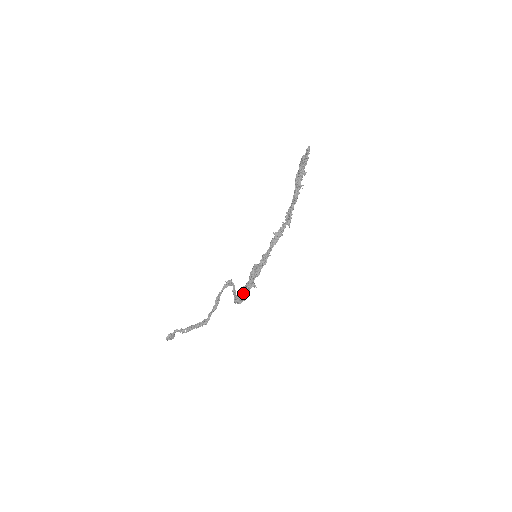
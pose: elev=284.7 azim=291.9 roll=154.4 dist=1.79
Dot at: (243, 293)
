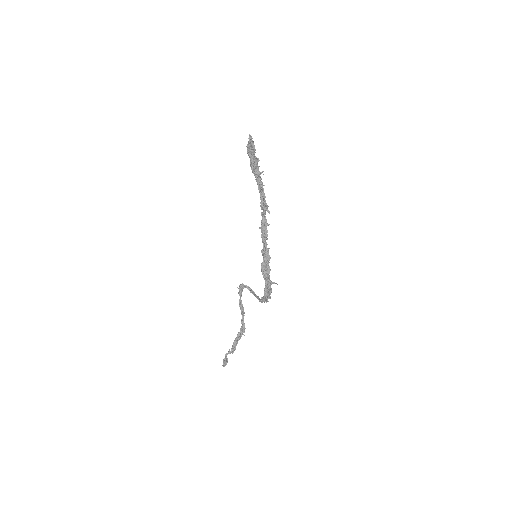
Dot at: (267, 294)
